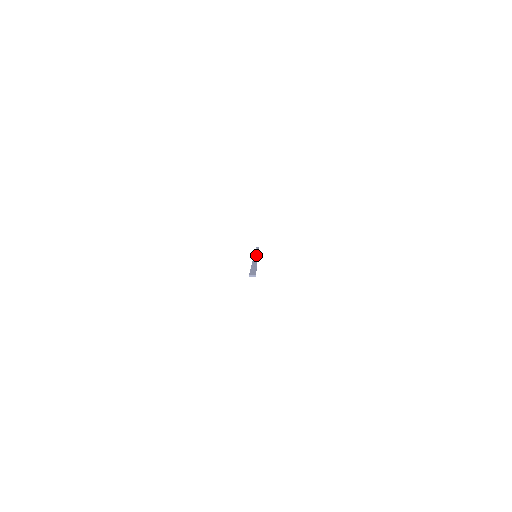
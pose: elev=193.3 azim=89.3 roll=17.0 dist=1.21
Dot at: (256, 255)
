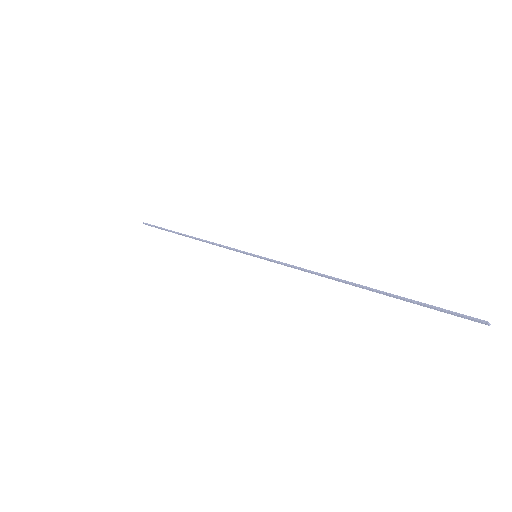
Dot at: (257, 255)
